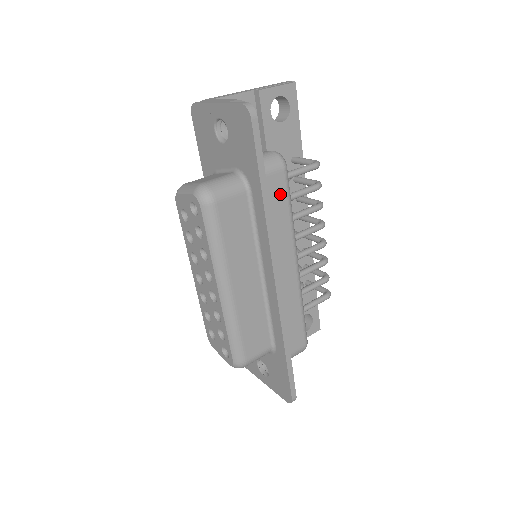
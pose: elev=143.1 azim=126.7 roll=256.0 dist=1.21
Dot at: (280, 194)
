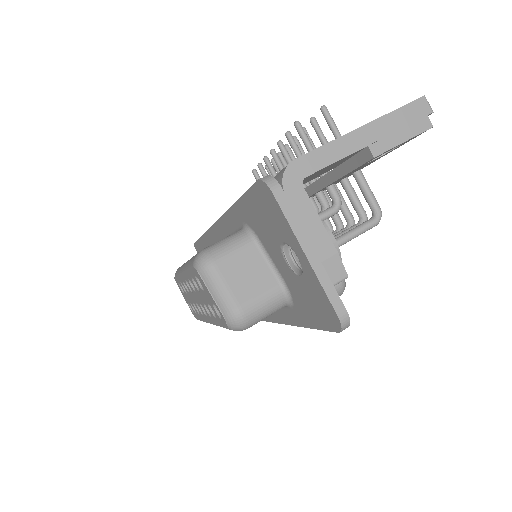
Dot at: occluded
